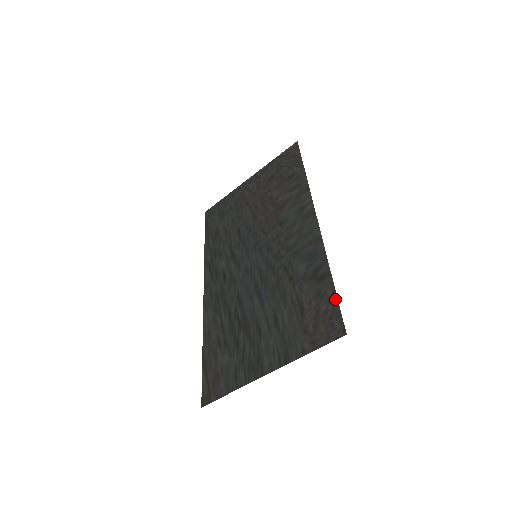
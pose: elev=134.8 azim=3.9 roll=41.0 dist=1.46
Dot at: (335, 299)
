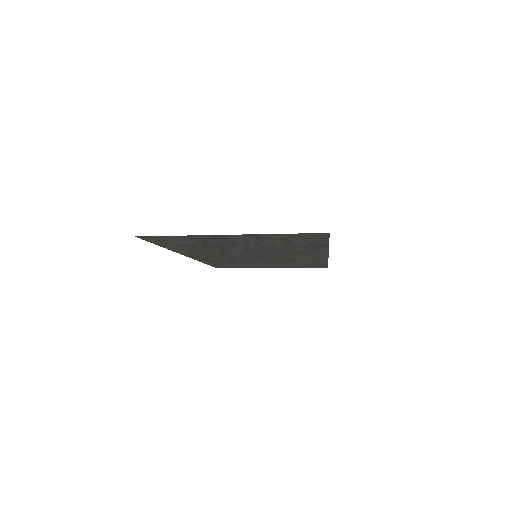
Dot at: (327, 240)
